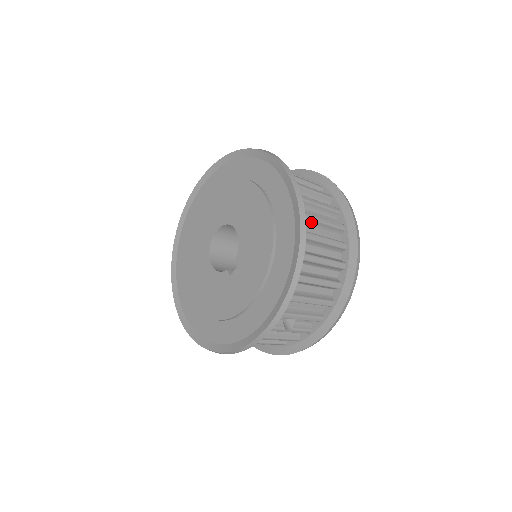
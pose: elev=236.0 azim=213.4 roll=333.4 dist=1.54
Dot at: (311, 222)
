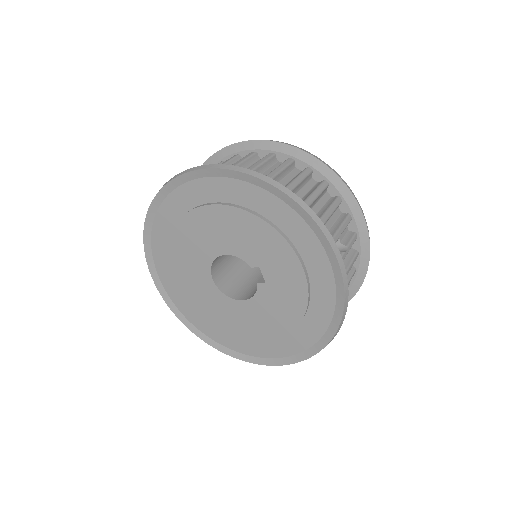
Dot at: occluded
